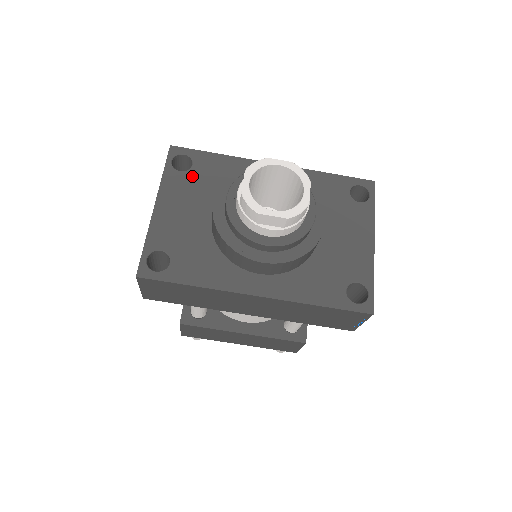
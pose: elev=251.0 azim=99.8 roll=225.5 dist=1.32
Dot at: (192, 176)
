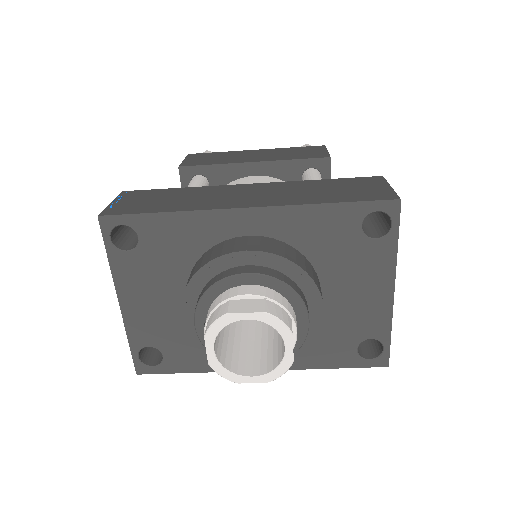
Dot at: (144, 255)
